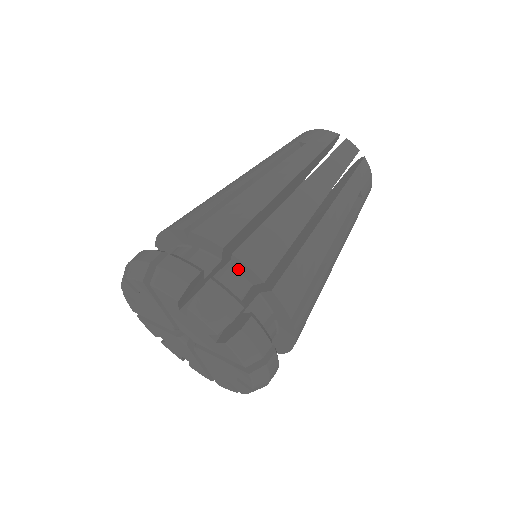
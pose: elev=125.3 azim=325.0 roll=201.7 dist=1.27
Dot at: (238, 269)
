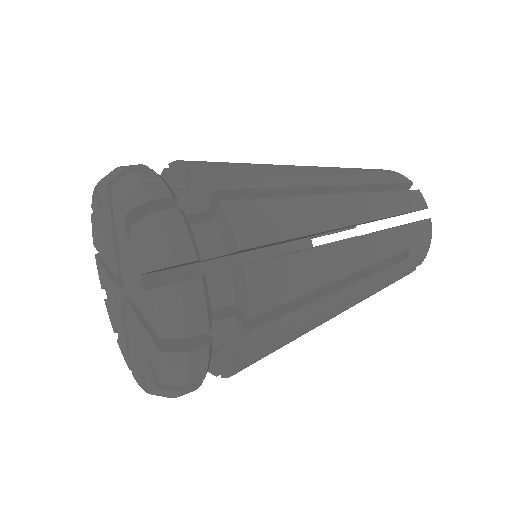
Dot at: (219, 226)
